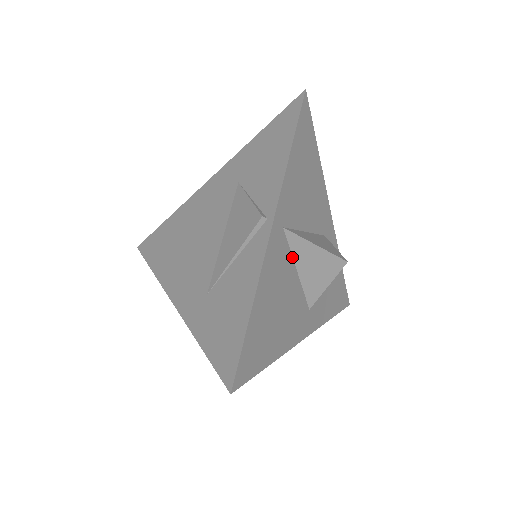
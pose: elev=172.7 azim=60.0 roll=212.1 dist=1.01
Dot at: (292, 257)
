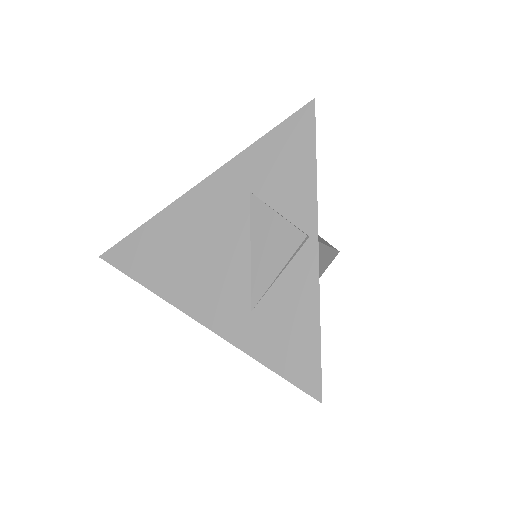
Dot at: occluded
